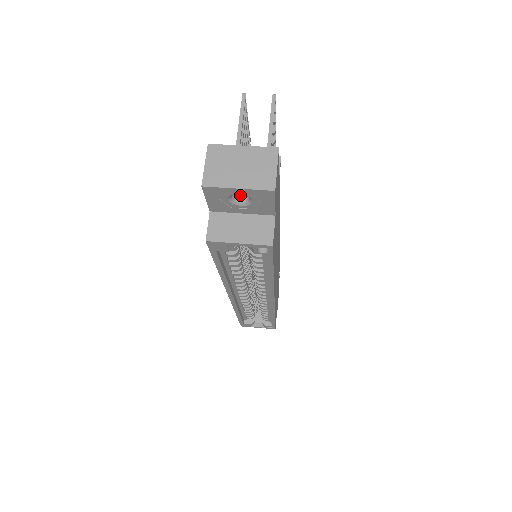
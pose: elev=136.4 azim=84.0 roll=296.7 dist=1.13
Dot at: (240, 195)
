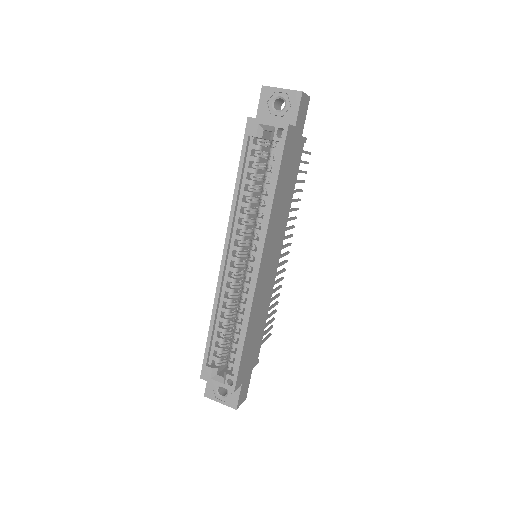
Dot at: (279, 111)
